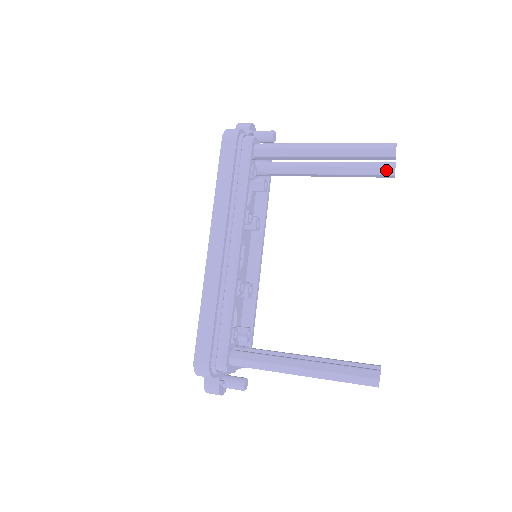
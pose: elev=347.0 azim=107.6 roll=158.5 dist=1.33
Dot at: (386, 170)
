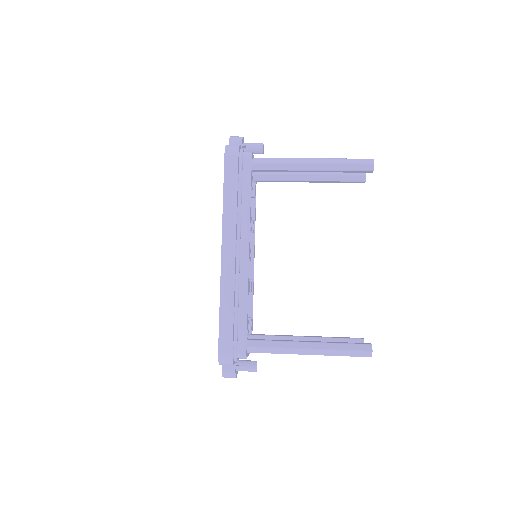
Dot at: (359, 177)
